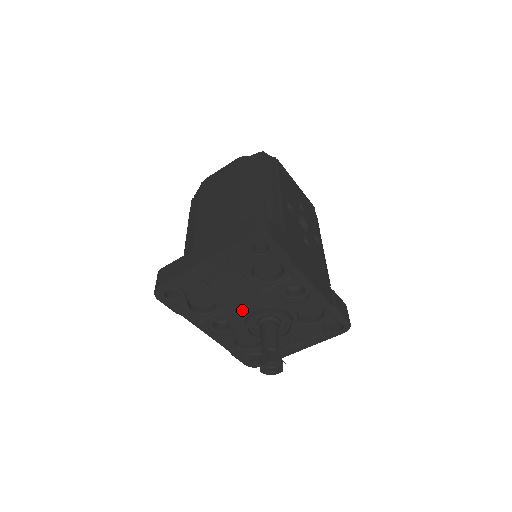
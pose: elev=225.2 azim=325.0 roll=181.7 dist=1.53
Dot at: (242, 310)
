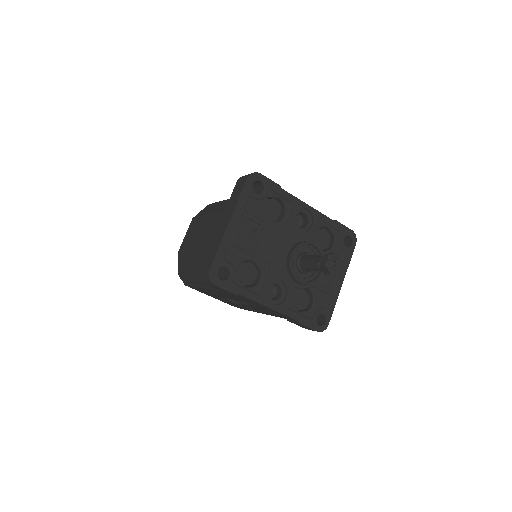
Dot at: (280, 260)
